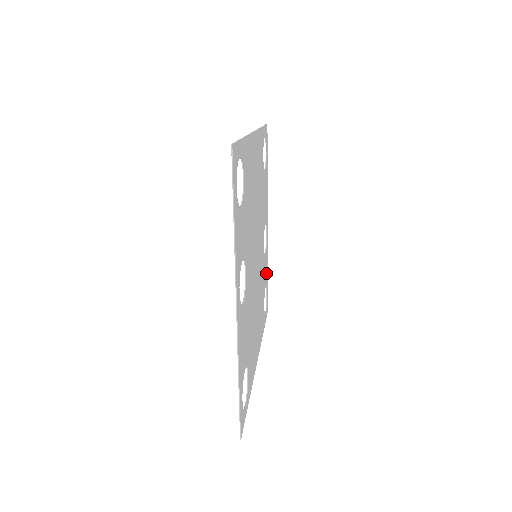
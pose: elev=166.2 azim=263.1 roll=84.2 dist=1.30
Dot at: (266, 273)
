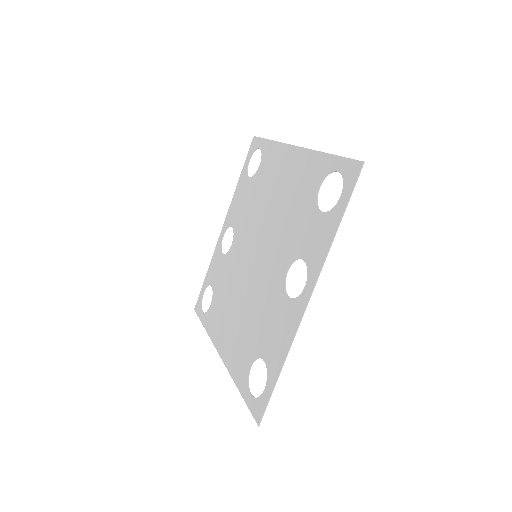
Dot at: (213, 273)
